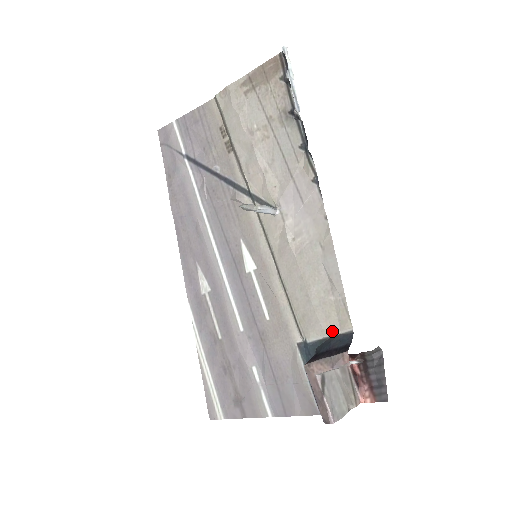
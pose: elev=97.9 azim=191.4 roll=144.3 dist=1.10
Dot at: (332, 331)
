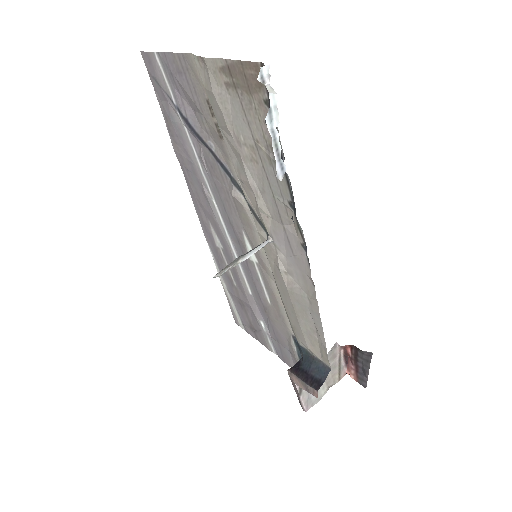
Dot at: (315, 355)
